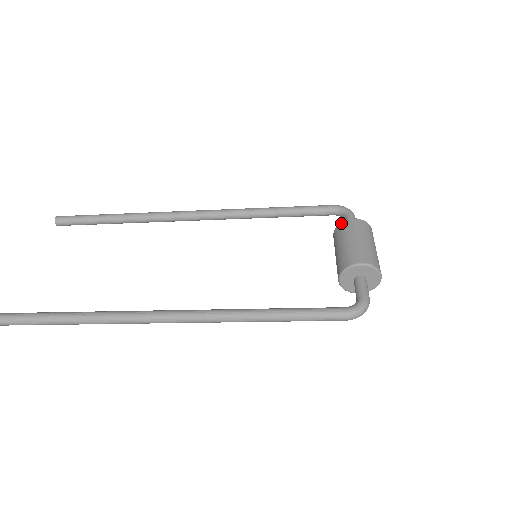
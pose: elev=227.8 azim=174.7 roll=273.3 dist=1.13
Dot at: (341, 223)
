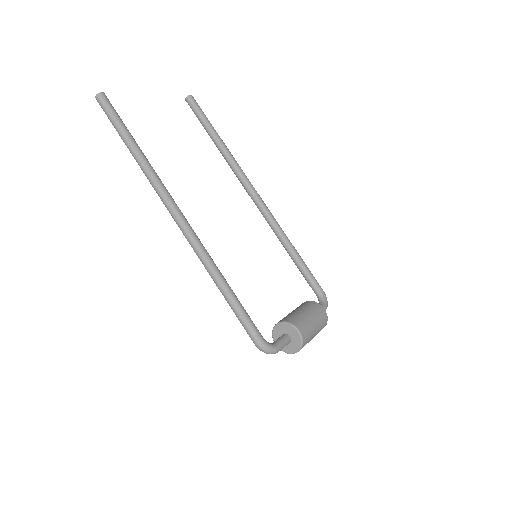
Dot at: (316, 302)
